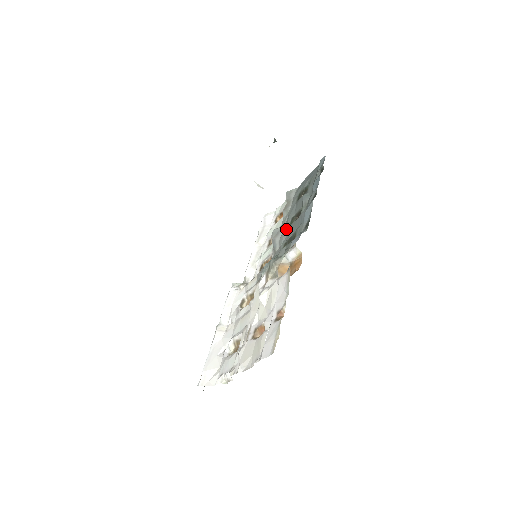
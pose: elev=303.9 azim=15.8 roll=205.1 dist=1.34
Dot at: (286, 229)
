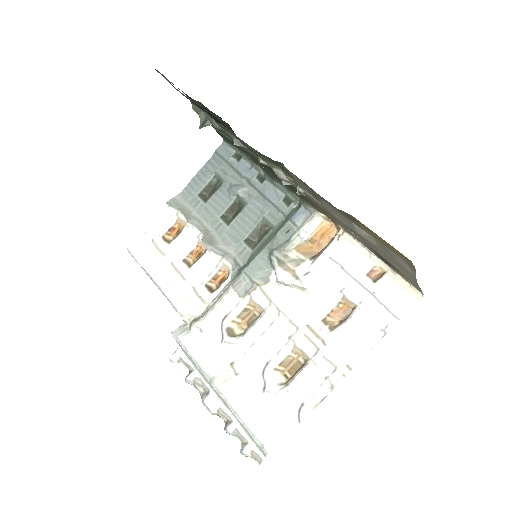
Dot at: (224, 230)
